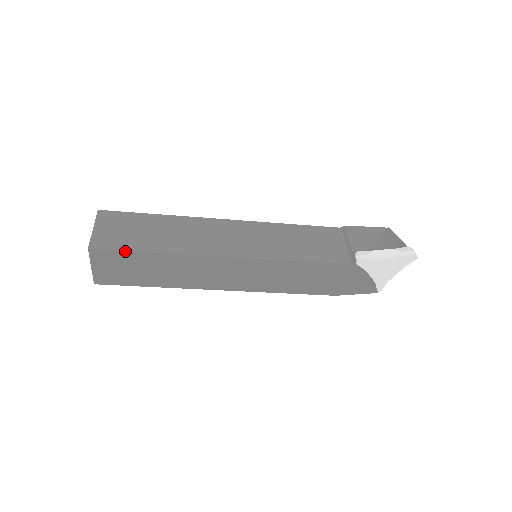
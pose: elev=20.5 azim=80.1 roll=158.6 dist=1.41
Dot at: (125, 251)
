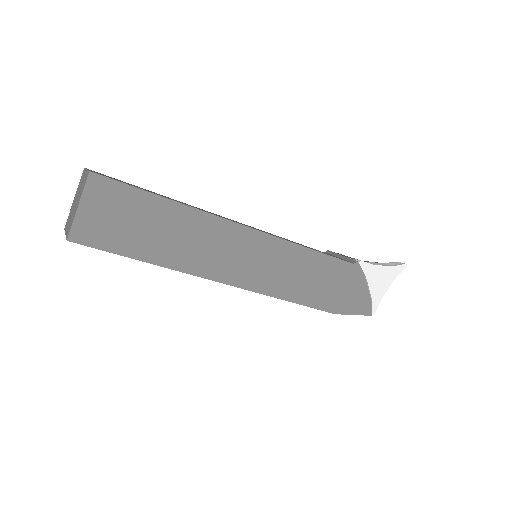
Dot at: (134, 187)
